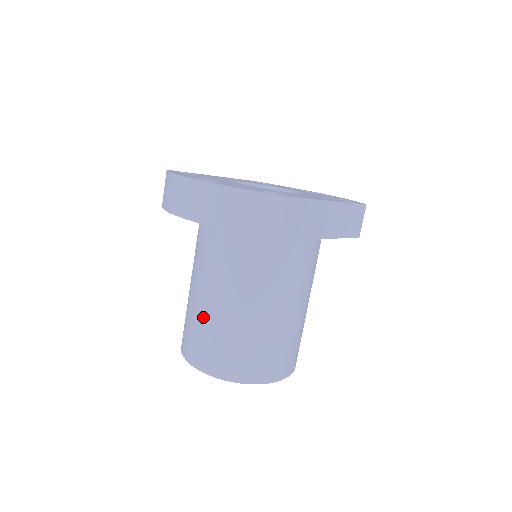
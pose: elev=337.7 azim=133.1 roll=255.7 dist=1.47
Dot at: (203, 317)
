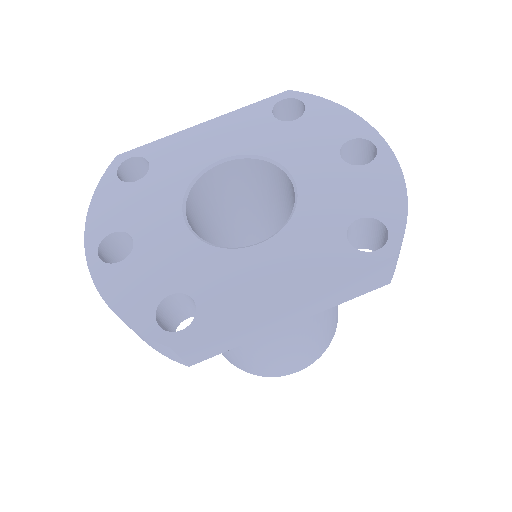
Dot at: occluded
